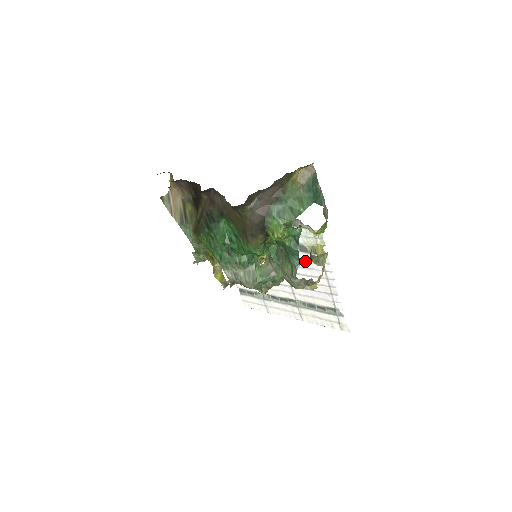
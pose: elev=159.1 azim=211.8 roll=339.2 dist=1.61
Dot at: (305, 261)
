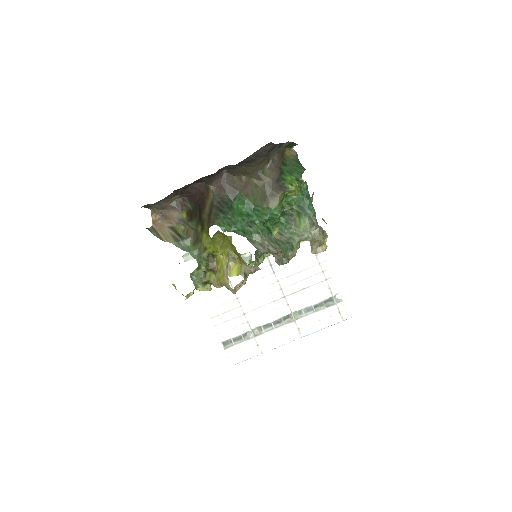
Dot at: (295, 256)
